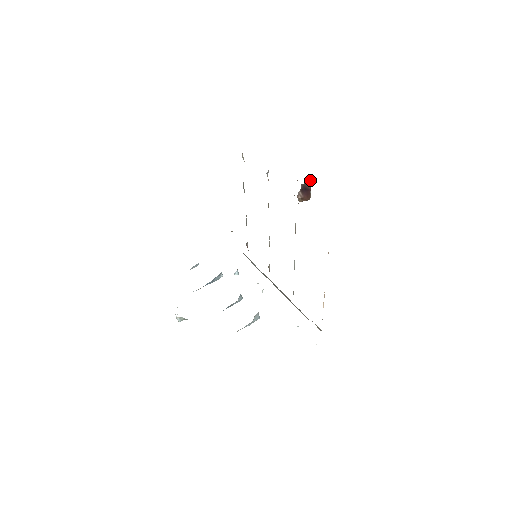
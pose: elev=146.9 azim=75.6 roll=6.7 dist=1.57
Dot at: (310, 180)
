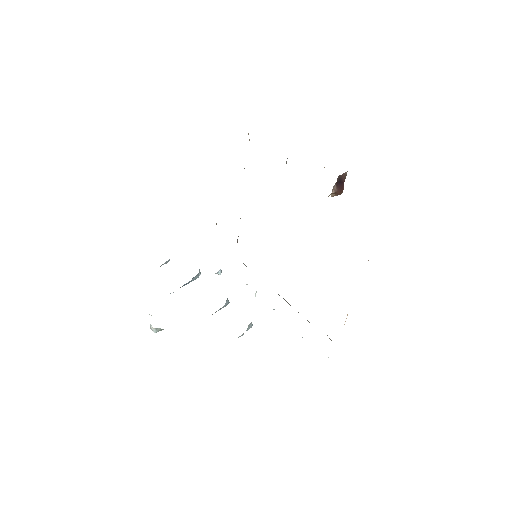
Dot at: (347, 171)
